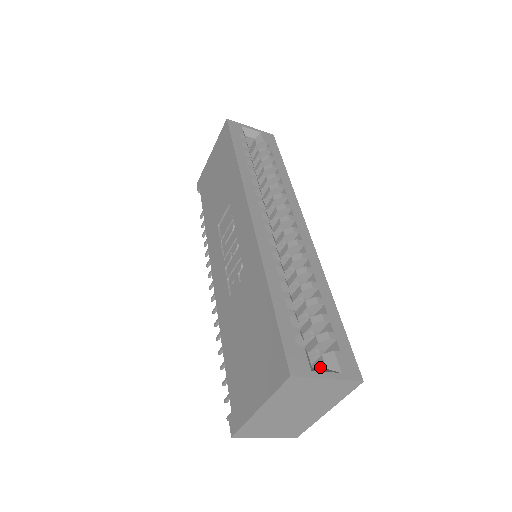
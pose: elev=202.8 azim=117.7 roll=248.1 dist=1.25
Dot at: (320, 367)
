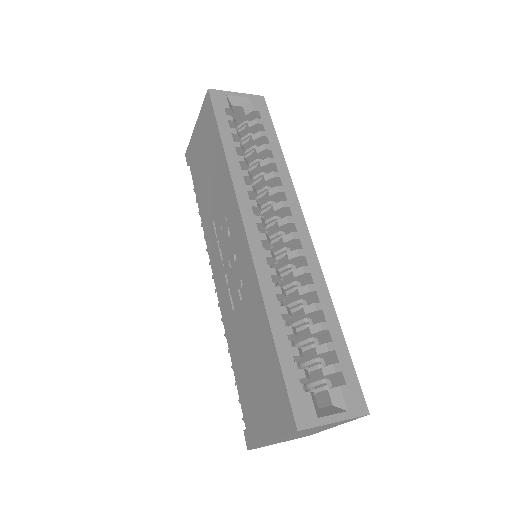
Dot at: (327, 401)
